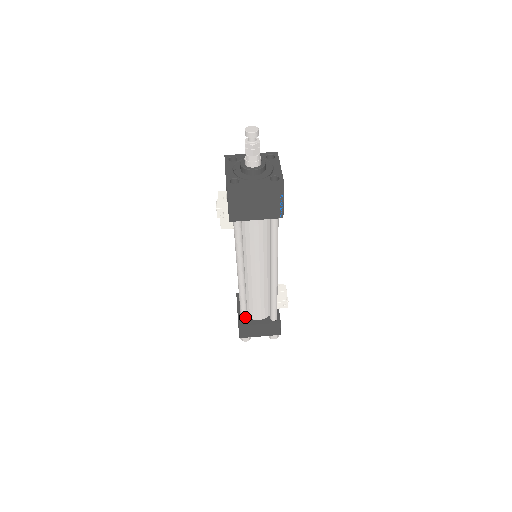
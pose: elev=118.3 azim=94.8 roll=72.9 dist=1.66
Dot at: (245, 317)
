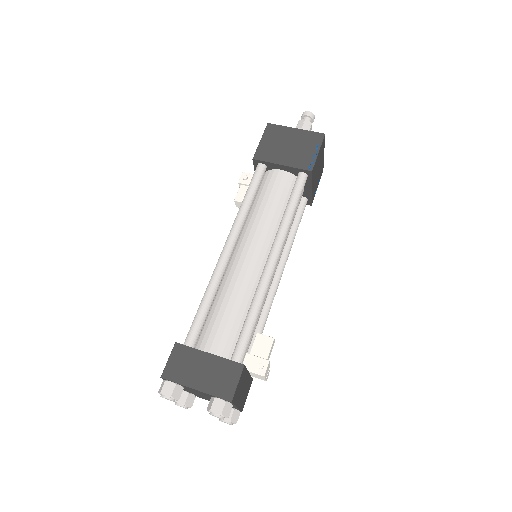
Dot at: (194, 333)
